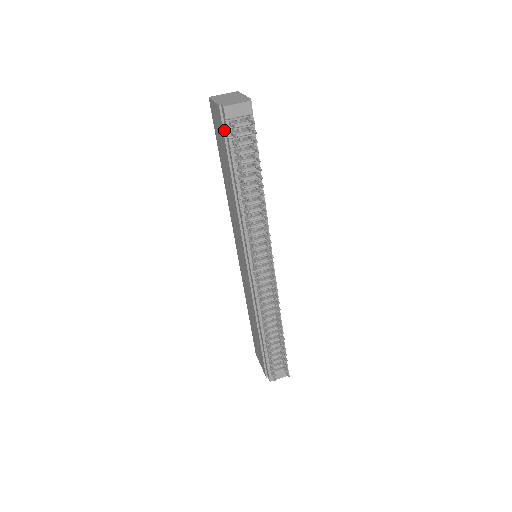
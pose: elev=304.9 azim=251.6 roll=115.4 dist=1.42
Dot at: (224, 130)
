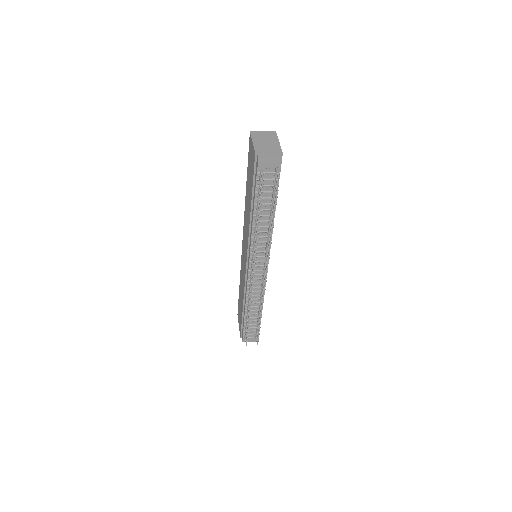
Dot at: (255, 171)
